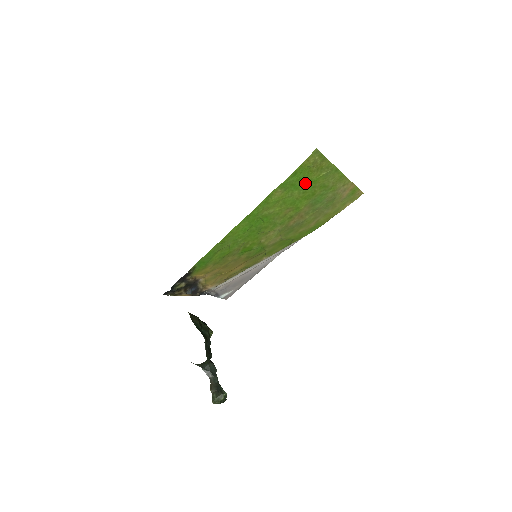
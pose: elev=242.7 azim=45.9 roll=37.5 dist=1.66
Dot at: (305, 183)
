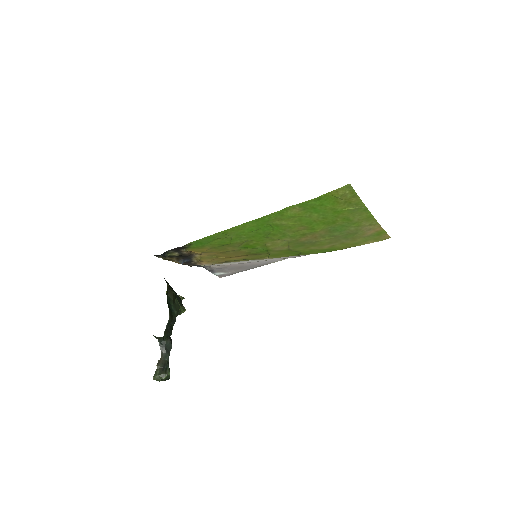
Dot at: (328, 210)
